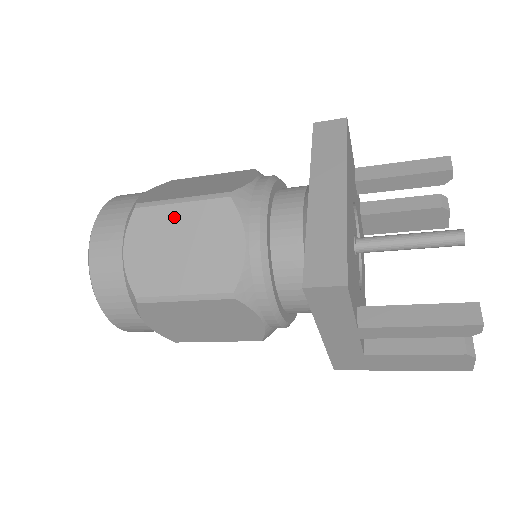
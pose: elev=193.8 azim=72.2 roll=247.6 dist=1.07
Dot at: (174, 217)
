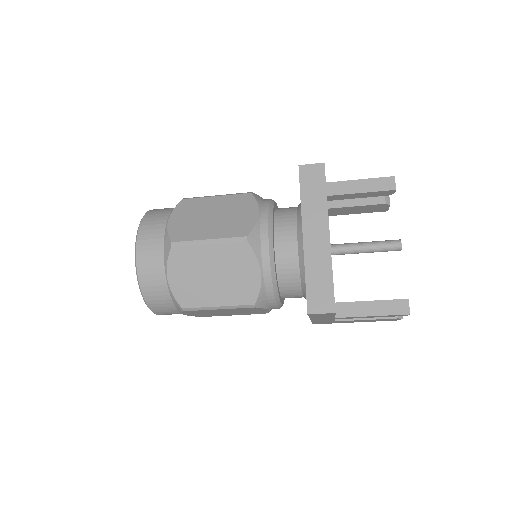
Dot at: (205, 254)
